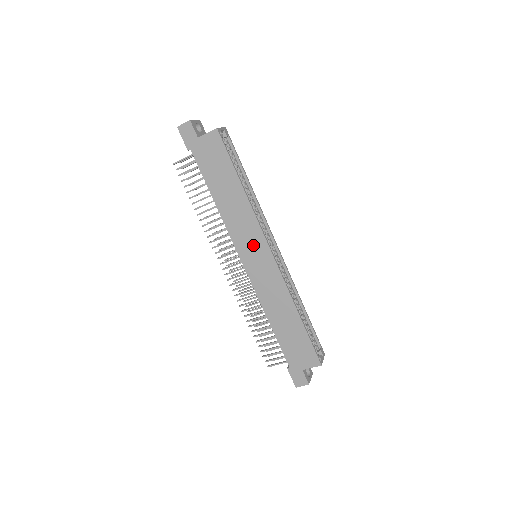
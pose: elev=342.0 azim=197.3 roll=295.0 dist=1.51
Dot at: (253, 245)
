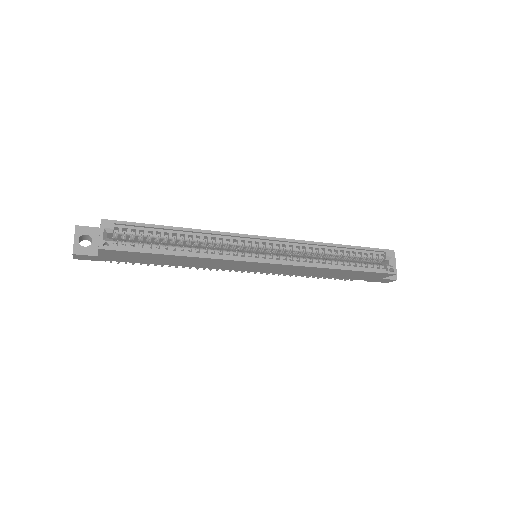
Dot at: (244, 266)
